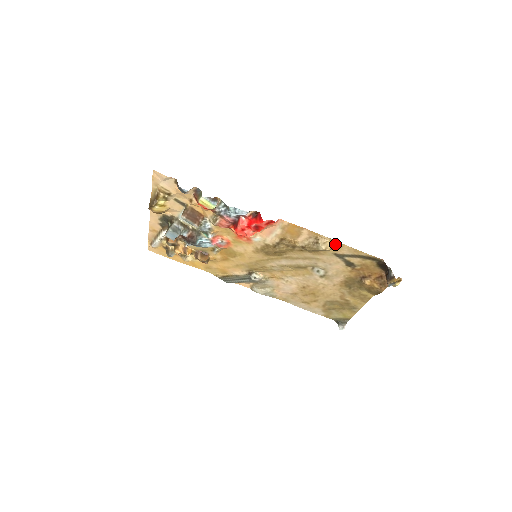
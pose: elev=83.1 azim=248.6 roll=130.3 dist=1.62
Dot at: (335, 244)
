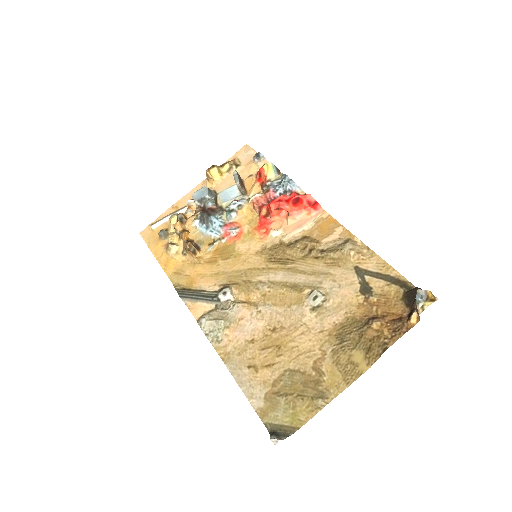
Dot at: (365, 252)
